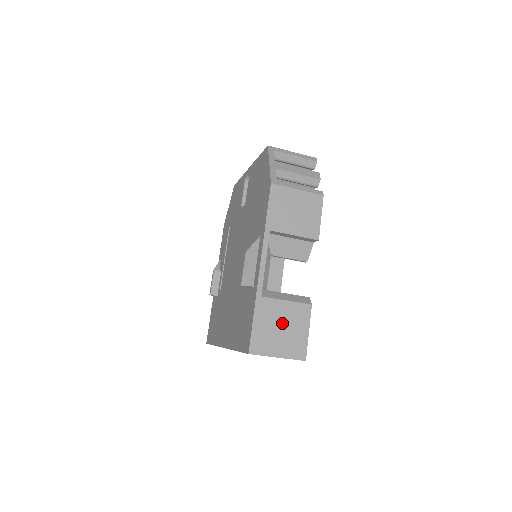
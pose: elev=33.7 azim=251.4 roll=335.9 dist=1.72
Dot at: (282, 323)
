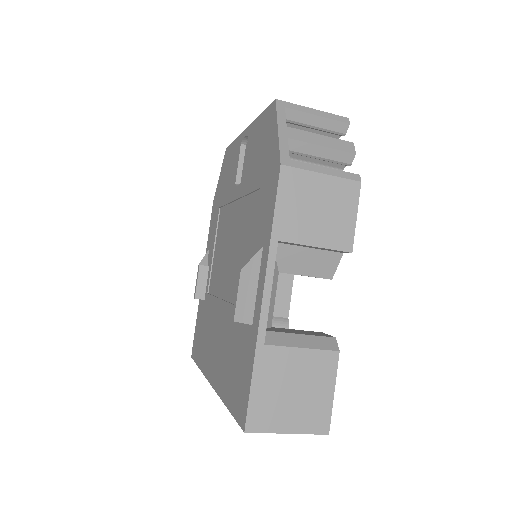
Dot at: (295, 382)
